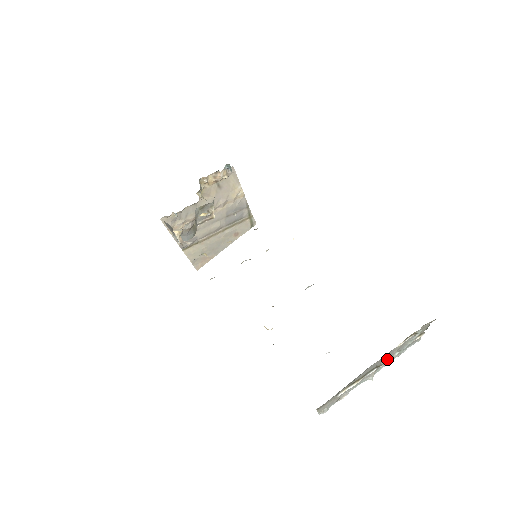
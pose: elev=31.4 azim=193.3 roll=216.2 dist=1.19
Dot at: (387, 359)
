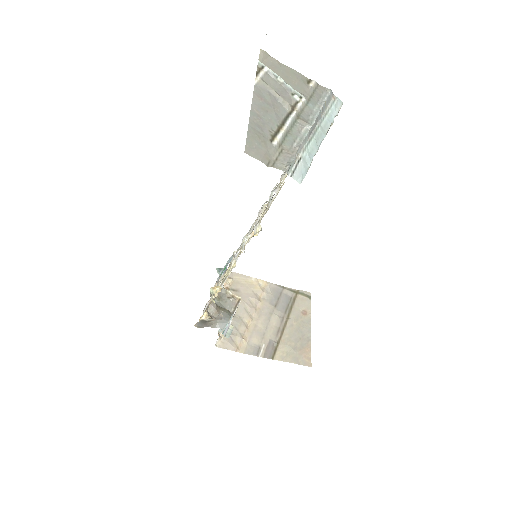
Dot at: (280, 100)
